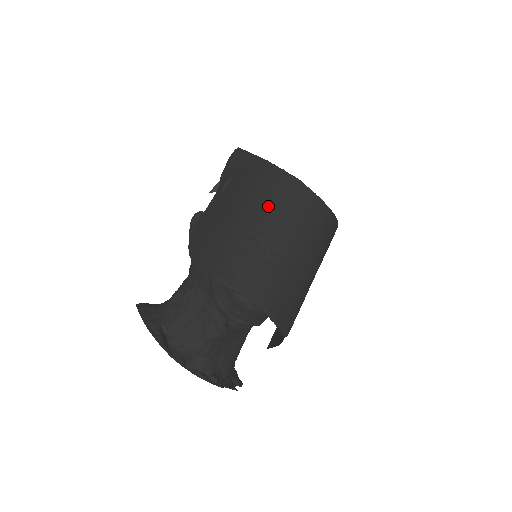
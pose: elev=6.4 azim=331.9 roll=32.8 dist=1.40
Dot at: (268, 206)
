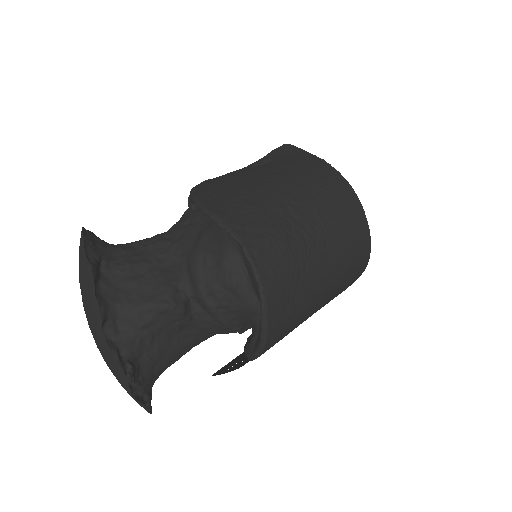
Dot at: (311, 189)
